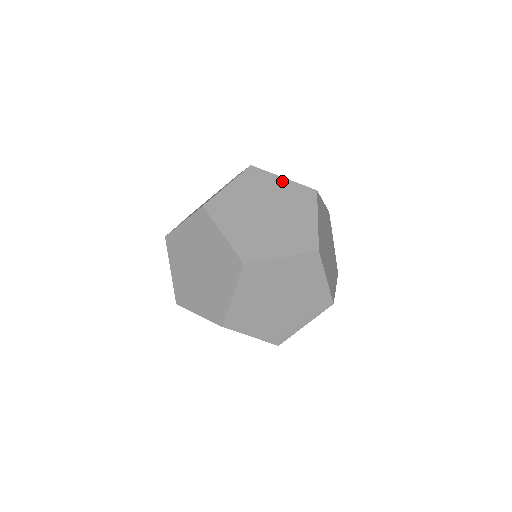
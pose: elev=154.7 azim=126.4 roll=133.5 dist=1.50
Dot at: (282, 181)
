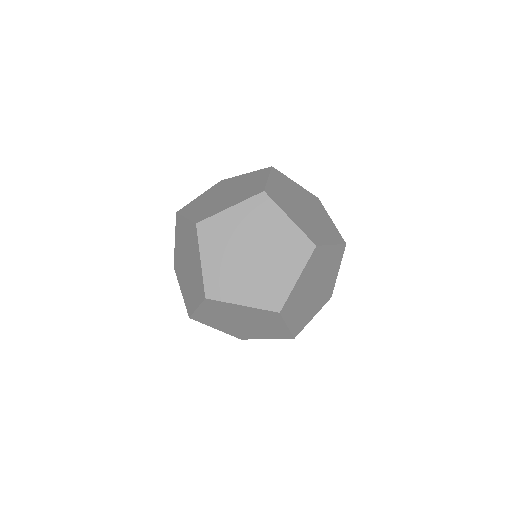
Dot at: (286, 222)
